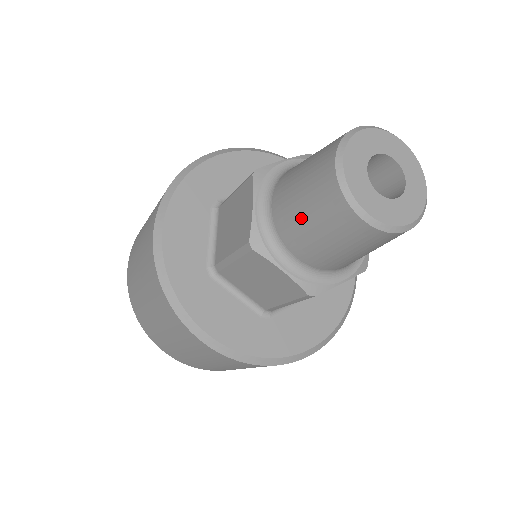
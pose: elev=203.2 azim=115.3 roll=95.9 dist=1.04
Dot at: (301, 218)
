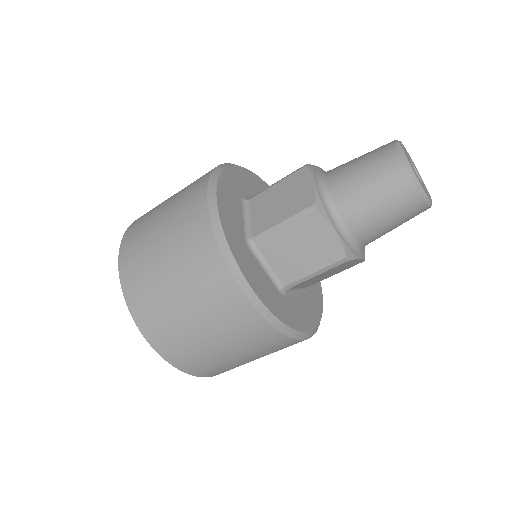
Dot at: (363, 188)
